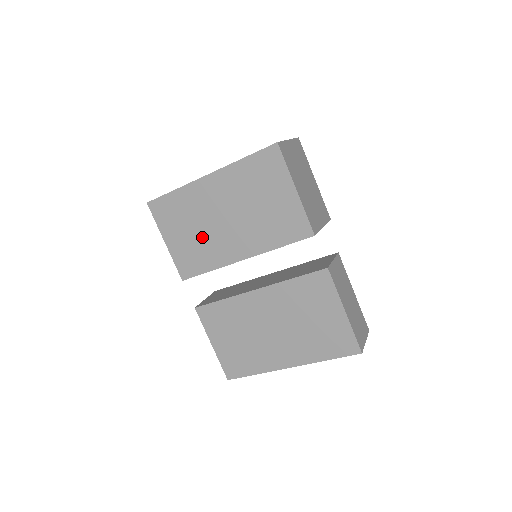
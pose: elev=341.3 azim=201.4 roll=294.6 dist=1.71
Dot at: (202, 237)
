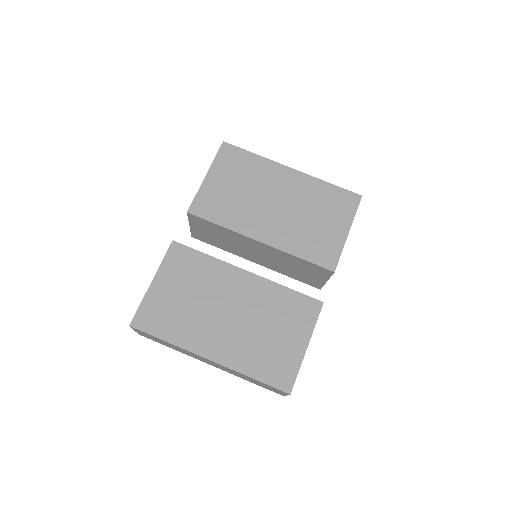
Dot at: (243, 199)
